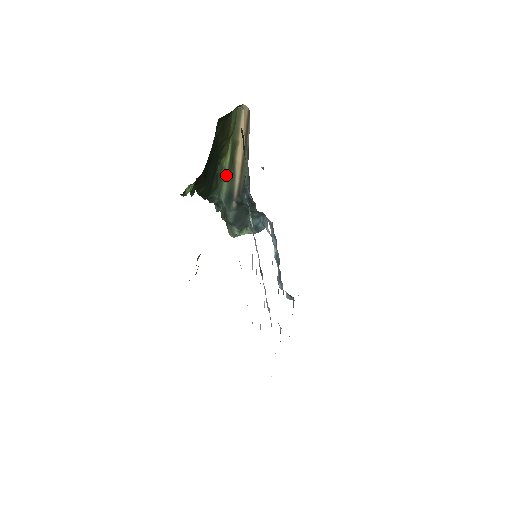
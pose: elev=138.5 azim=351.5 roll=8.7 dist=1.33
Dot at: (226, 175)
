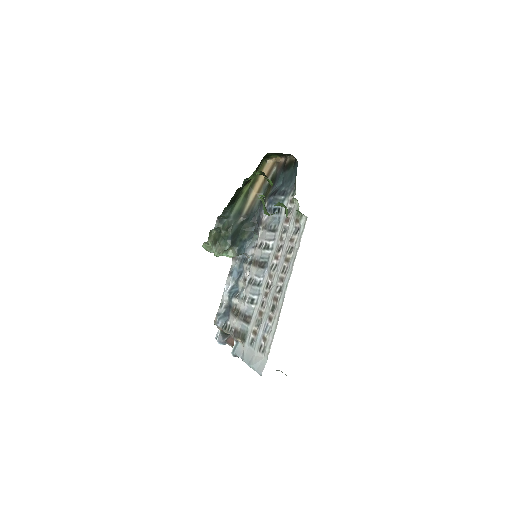
Dot at: (241, 198)
